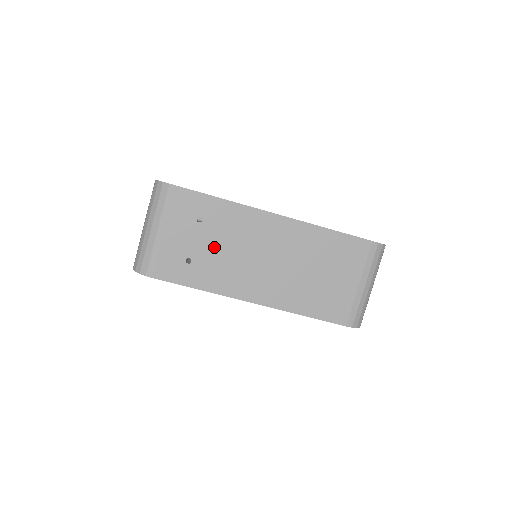
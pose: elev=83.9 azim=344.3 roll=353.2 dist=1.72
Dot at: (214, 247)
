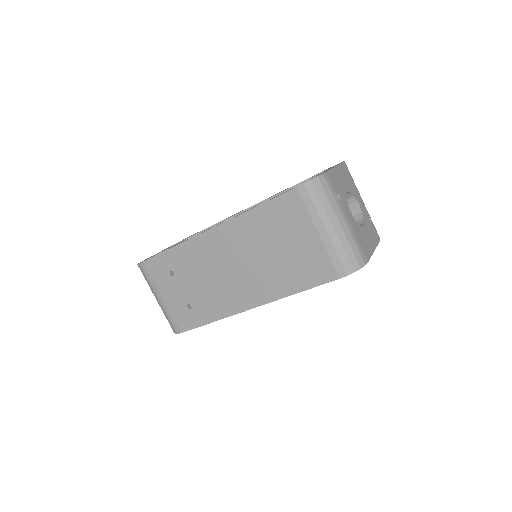
Dot at: (195, 286)
